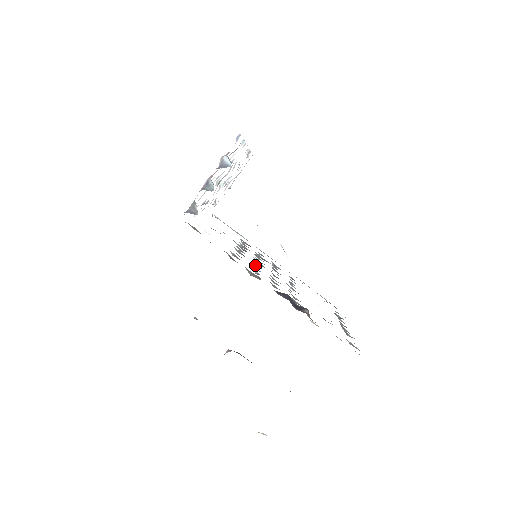
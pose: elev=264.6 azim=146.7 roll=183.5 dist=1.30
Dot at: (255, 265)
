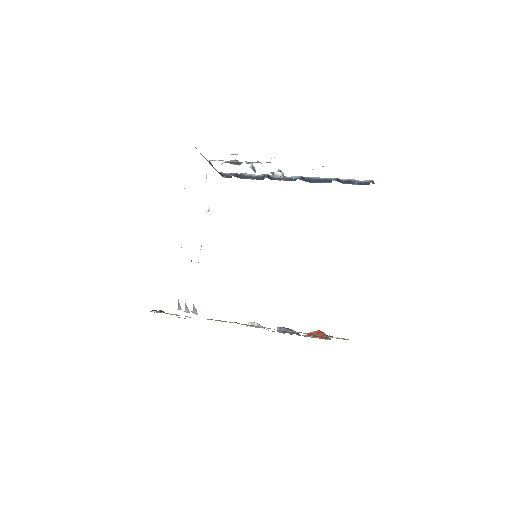
Dot at: occluded
